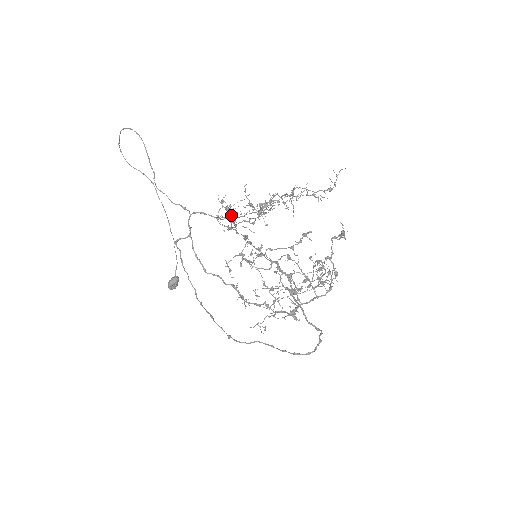
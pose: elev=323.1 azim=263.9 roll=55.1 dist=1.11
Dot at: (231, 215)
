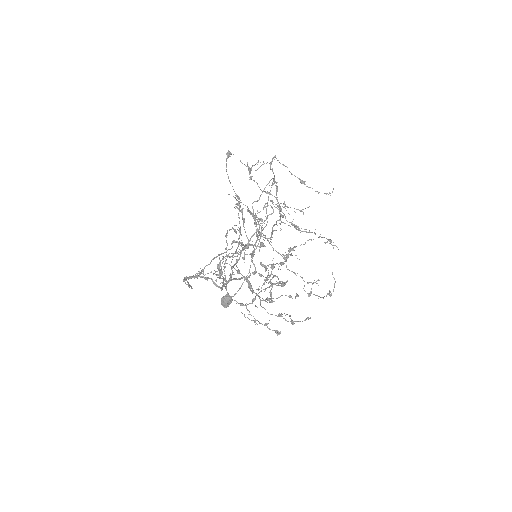
Dot at: occluded
